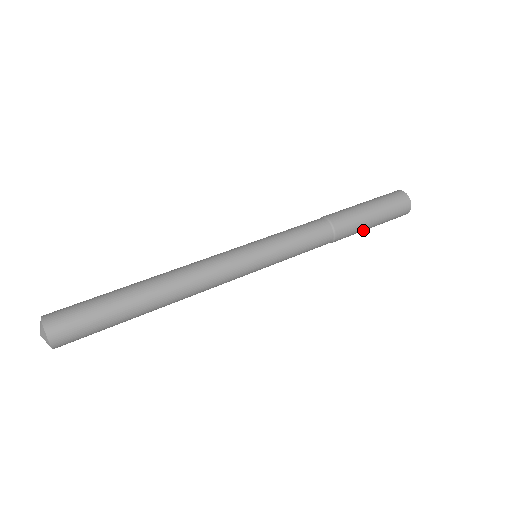
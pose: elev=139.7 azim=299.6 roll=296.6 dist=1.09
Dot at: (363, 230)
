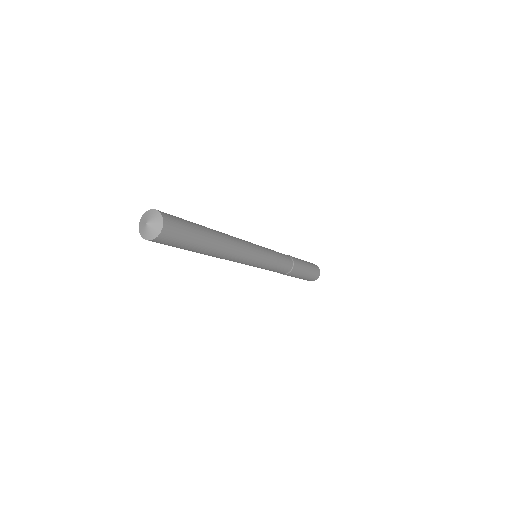
Dot at: (300, 276)
